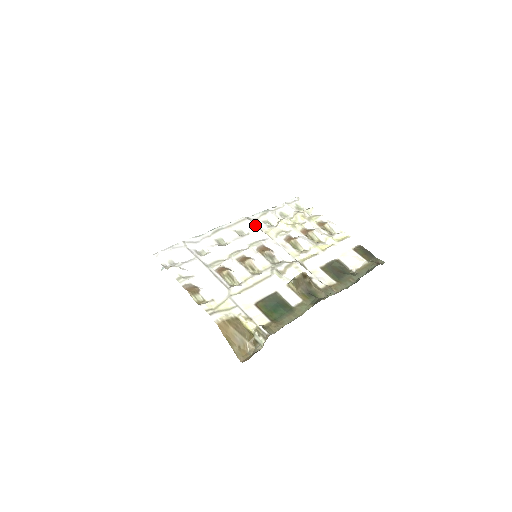
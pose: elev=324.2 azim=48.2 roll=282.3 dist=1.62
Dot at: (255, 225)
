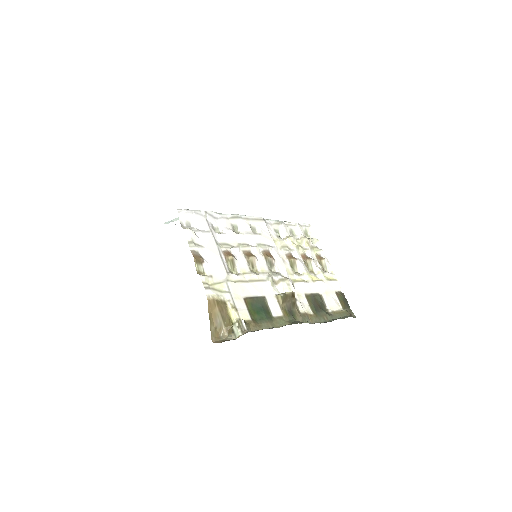
Dot at: (268, 229)
